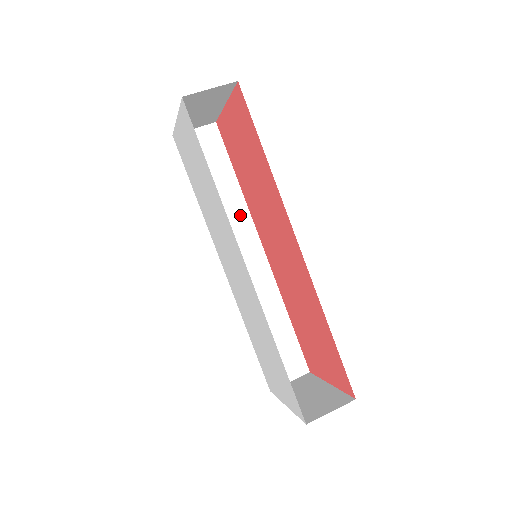
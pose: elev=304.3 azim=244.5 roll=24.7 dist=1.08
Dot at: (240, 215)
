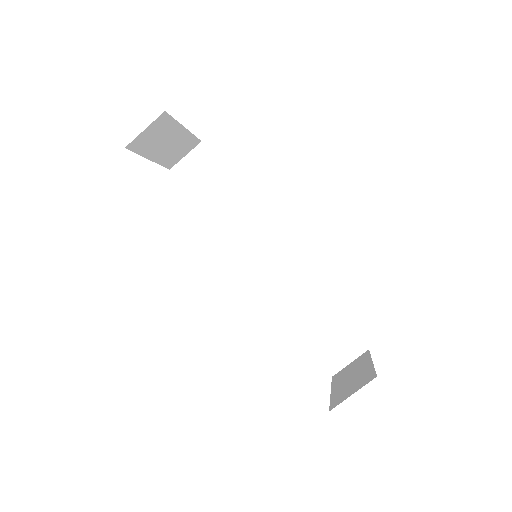
Dot at: (250, 217)
